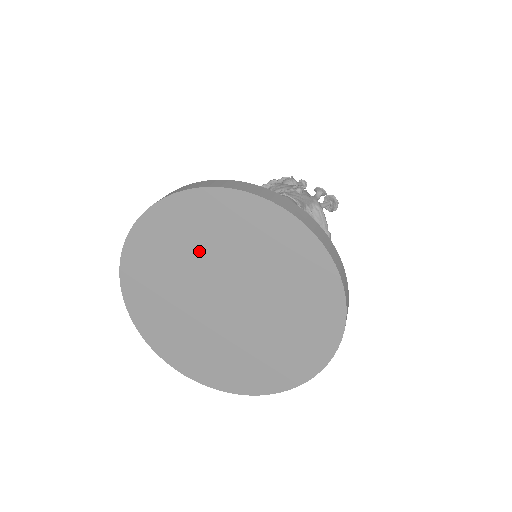
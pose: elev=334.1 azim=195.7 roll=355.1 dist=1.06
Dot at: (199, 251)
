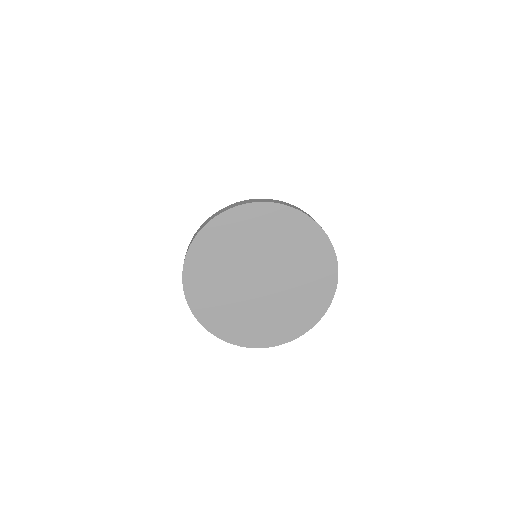
Dot at: (244, 246)
